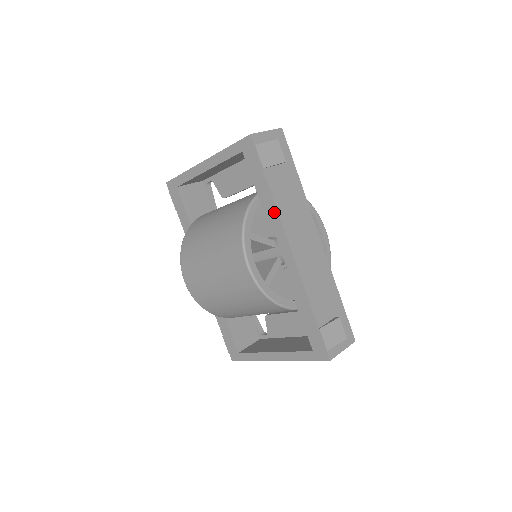
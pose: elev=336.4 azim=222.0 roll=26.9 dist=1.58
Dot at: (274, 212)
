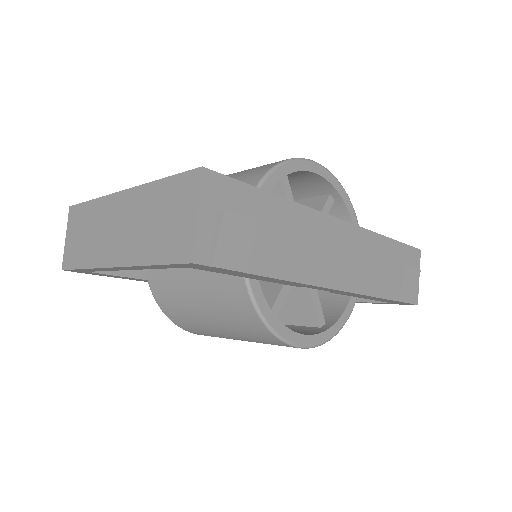
Dot at: (291, 283)
